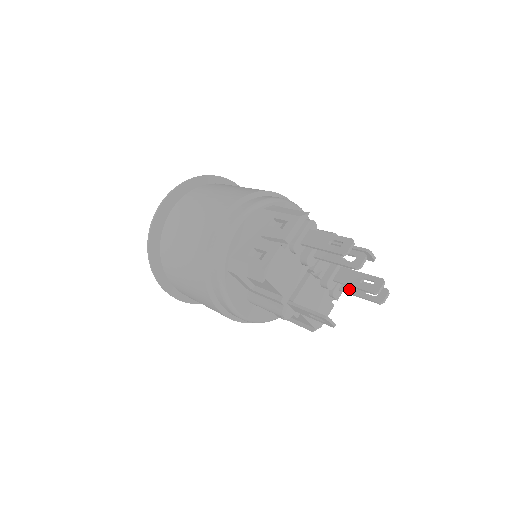
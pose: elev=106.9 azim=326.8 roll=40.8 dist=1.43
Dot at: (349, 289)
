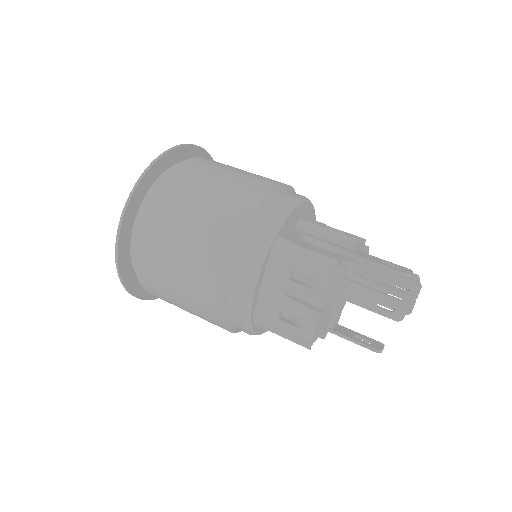
Dot at: occluded
